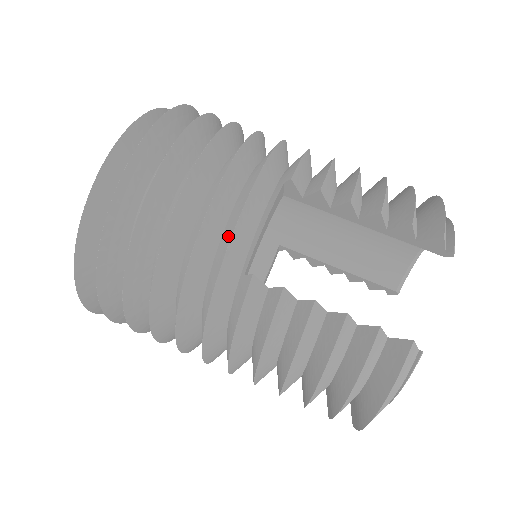
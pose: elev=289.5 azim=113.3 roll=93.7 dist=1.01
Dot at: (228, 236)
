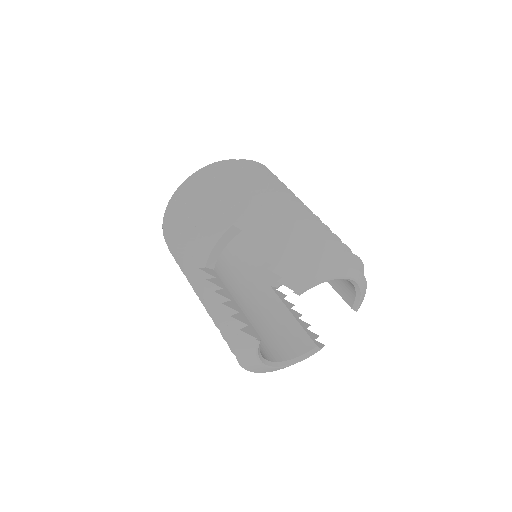
Dot at: (199, 246)
